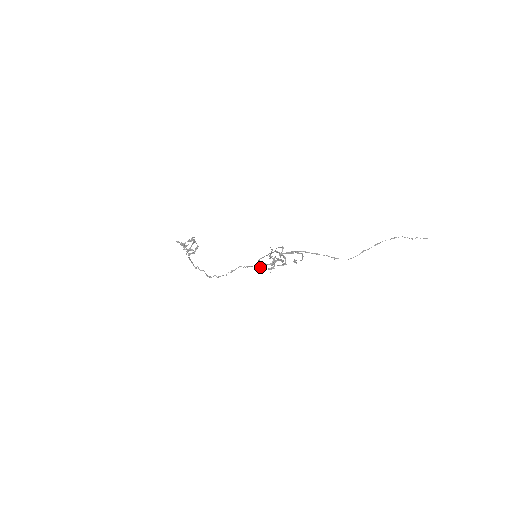
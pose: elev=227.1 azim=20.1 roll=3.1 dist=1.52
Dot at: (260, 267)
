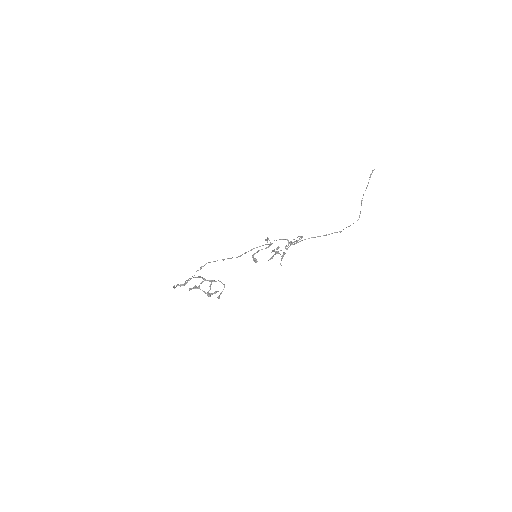
Dot at: occluded
